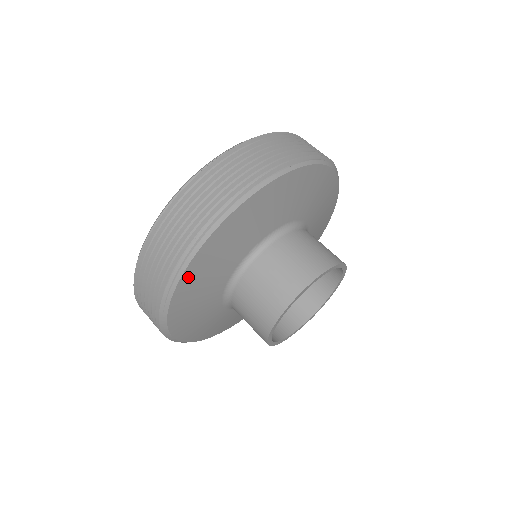
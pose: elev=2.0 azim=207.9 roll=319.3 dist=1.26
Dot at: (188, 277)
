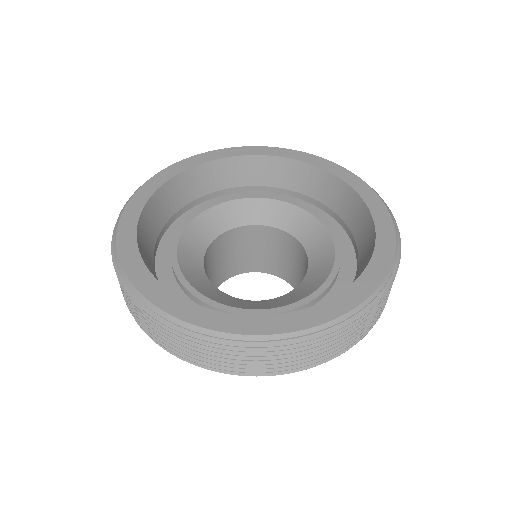
Dot at: occluded
